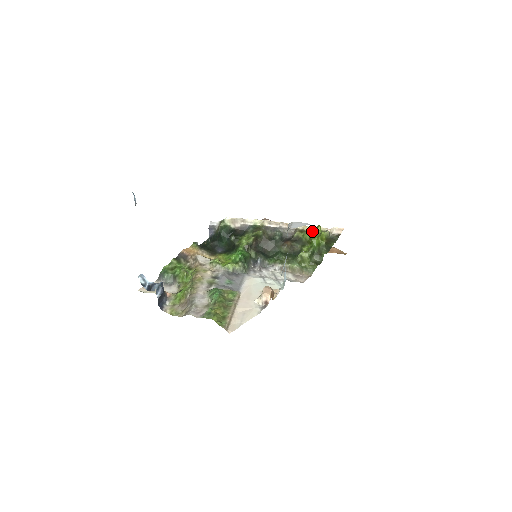
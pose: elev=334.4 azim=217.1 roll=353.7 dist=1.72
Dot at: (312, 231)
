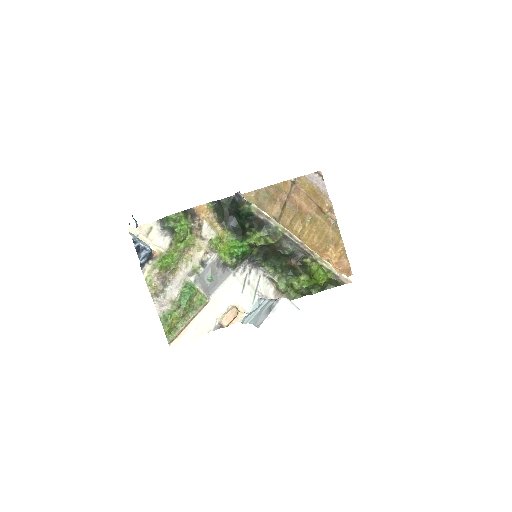
Dot at: (318, 275)
